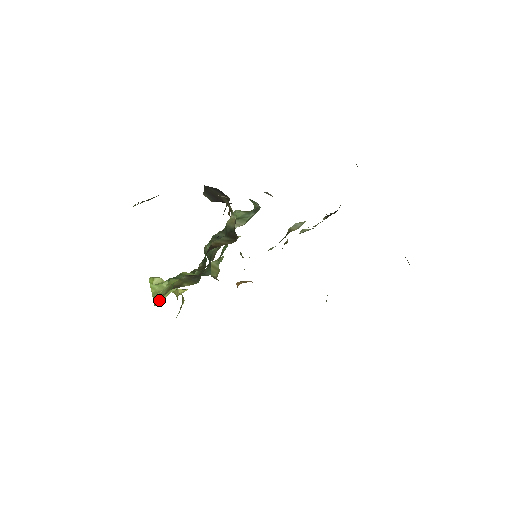
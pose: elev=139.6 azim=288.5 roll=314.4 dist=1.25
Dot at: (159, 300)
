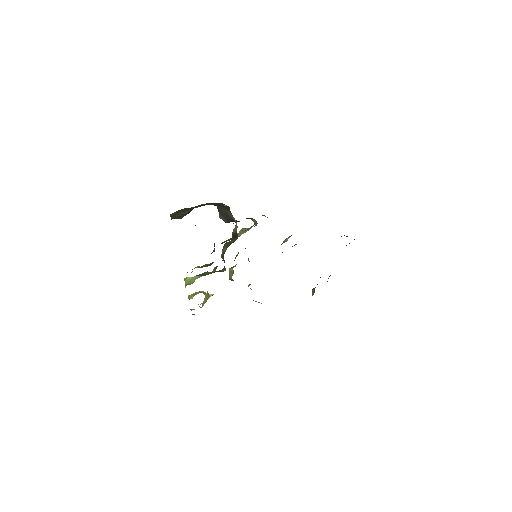
Dot at: occluded
